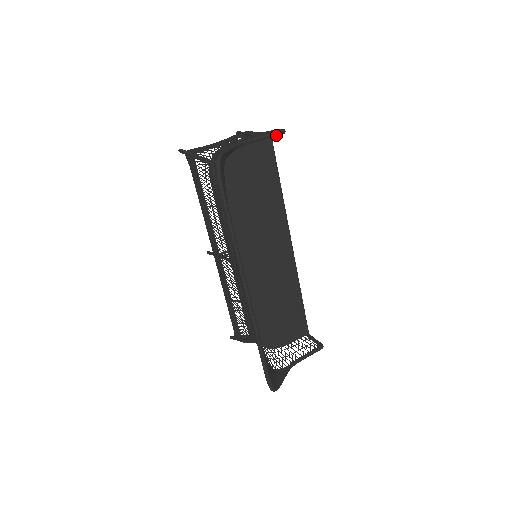
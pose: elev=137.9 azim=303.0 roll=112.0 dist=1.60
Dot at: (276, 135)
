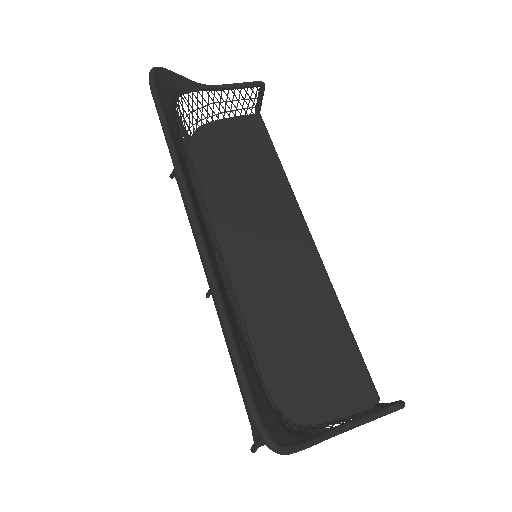
Dot at: (251, 85)
